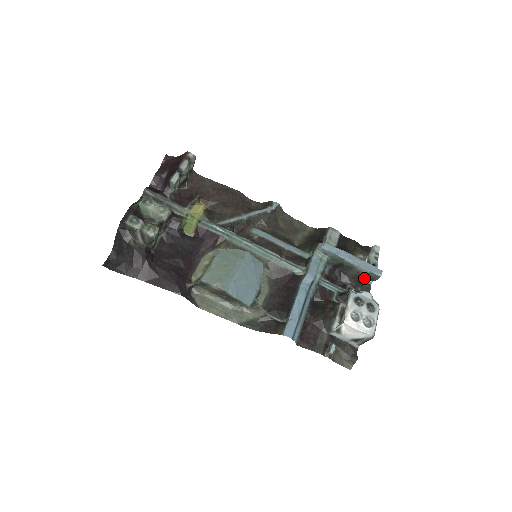
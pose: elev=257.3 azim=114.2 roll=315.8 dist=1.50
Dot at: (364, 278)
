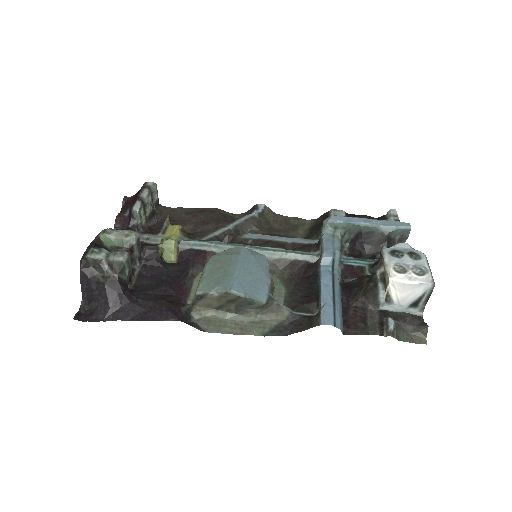
Dot at: (392, 240)
